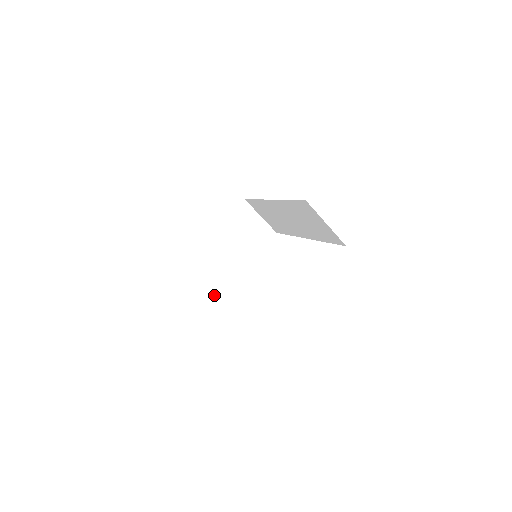
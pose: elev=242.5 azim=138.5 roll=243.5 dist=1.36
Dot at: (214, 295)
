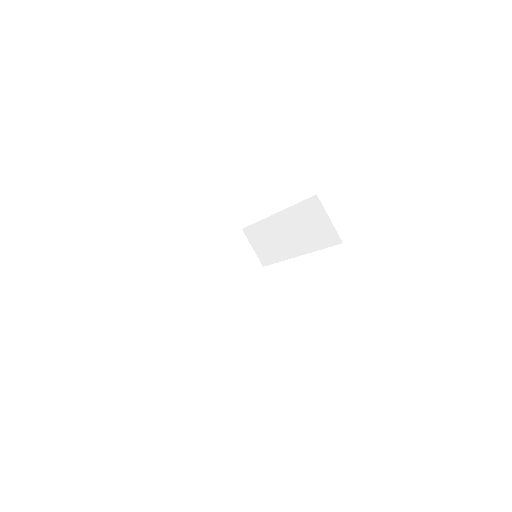
Dot at: (199, 305)
